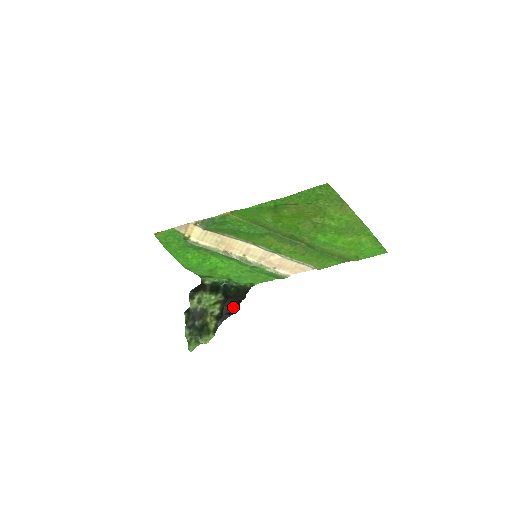
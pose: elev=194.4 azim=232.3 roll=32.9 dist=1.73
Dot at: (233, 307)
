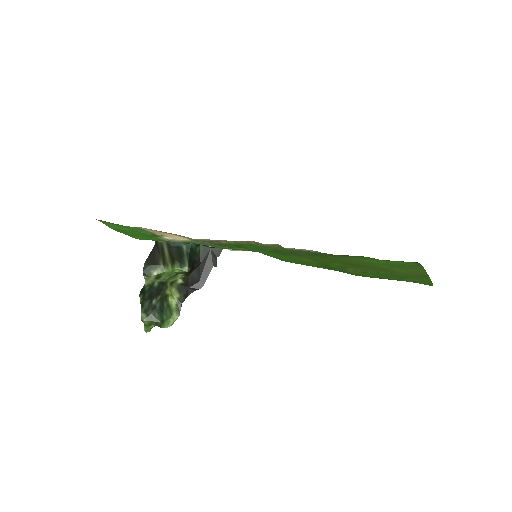
Dot at: (201, 277)
